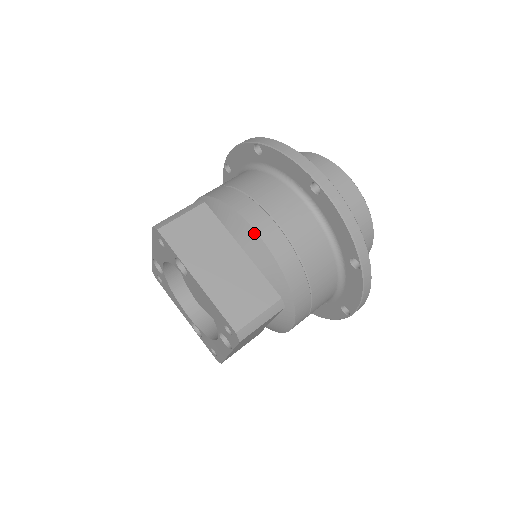
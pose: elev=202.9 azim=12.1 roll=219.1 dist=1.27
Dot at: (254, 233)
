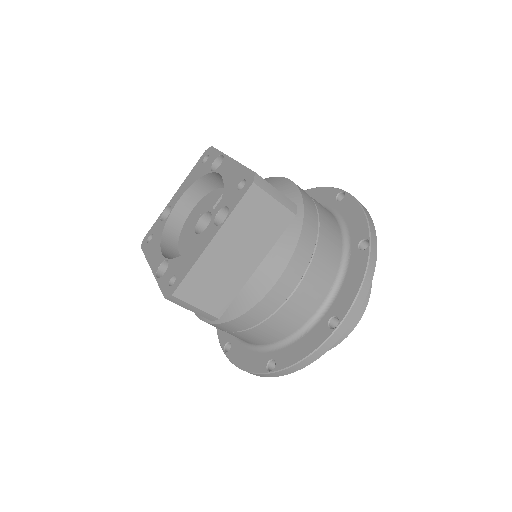
Dot at: (287, 180)
